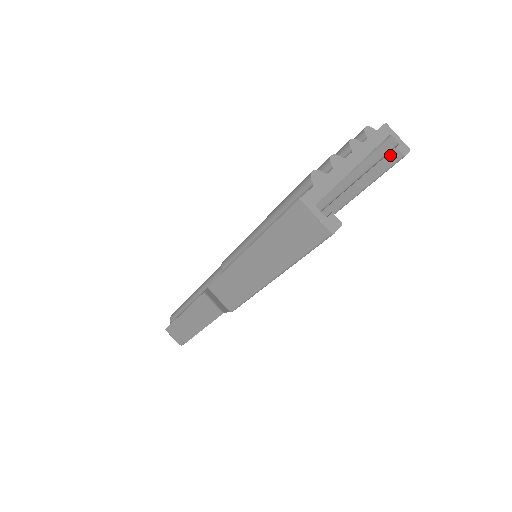
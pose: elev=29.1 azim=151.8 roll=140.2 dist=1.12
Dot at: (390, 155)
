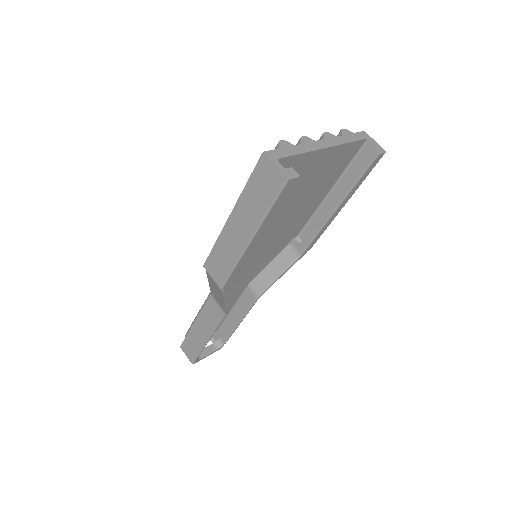
Dot at: (367, 155)
